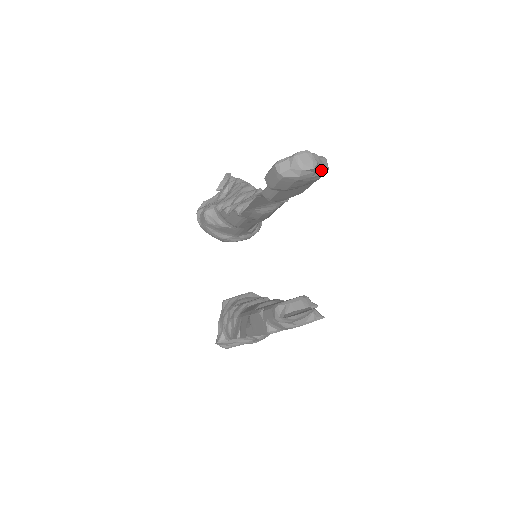
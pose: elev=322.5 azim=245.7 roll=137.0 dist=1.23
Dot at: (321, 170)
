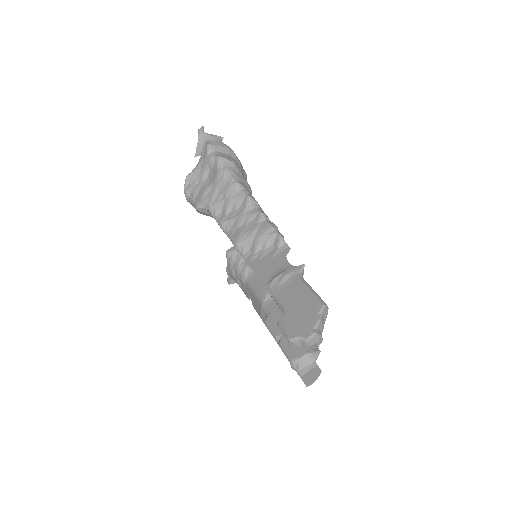
Dot at: occluded
